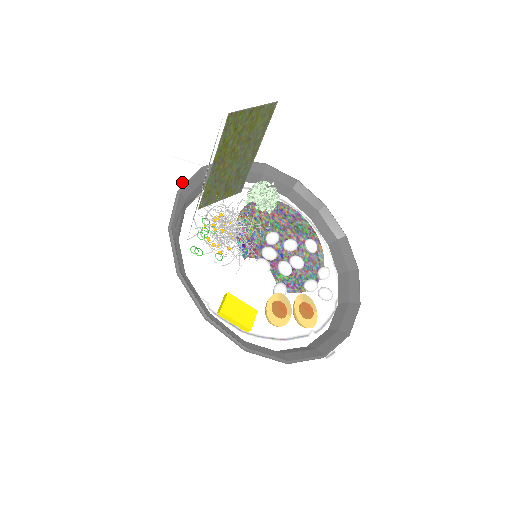
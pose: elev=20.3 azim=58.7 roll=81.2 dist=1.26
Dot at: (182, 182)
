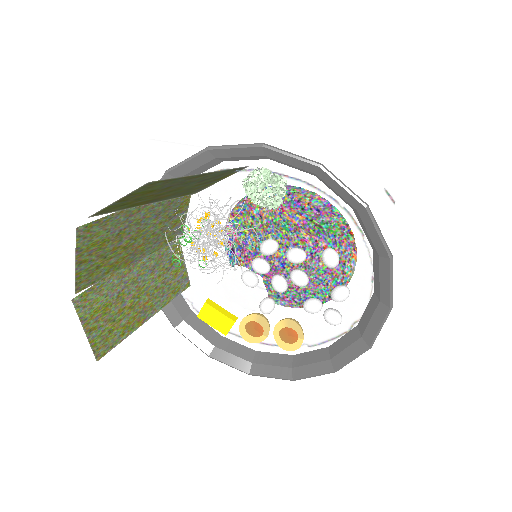
Dot at: occluded
